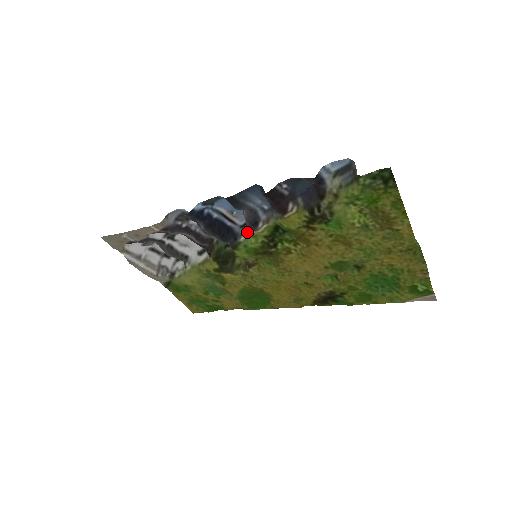
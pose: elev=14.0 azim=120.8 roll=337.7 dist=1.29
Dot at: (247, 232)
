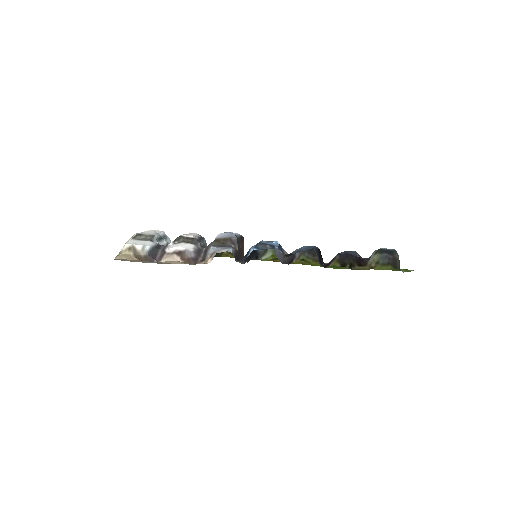
Dot at: (269, 253)
